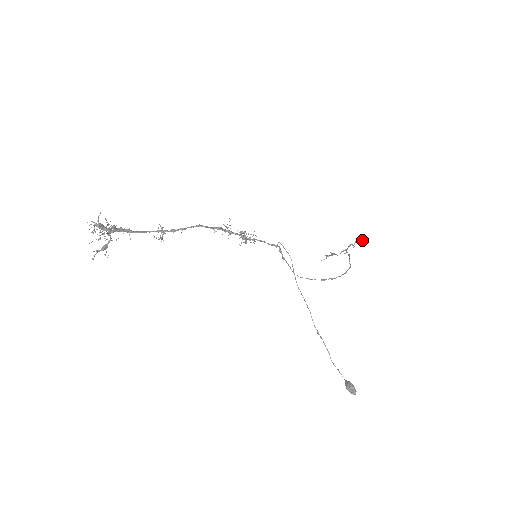
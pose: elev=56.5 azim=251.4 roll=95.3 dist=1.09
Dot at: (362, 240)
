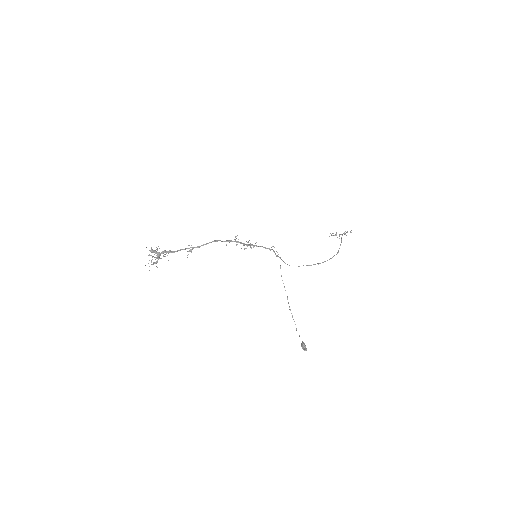
Dot at: (350, 232)
